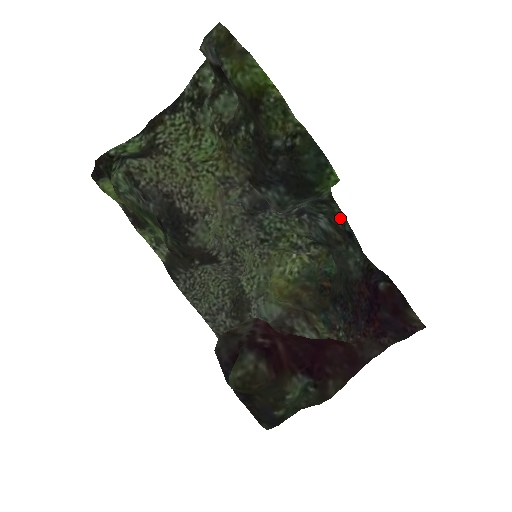
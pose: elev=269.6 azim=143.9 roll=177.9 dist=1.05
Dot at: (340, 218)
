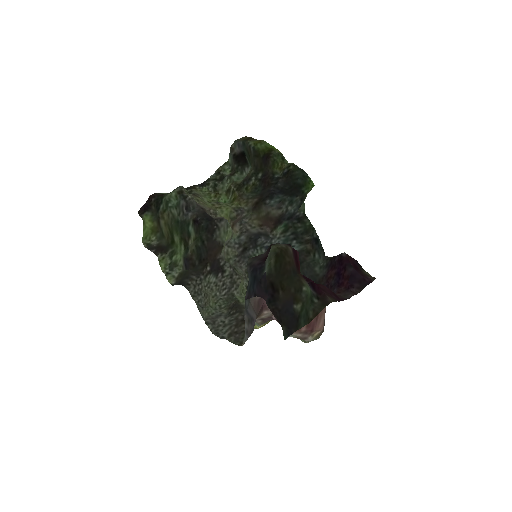
Dot at: (310, 229)
